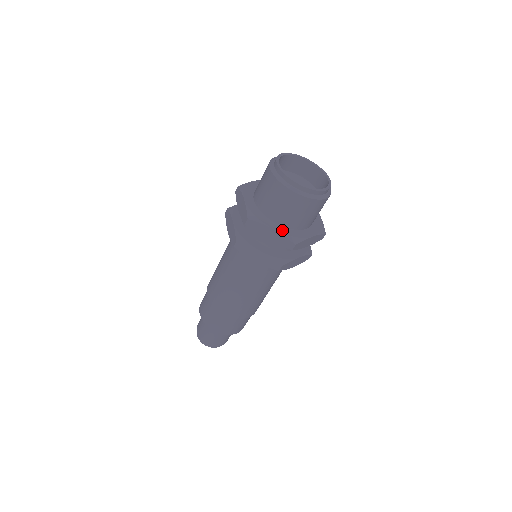
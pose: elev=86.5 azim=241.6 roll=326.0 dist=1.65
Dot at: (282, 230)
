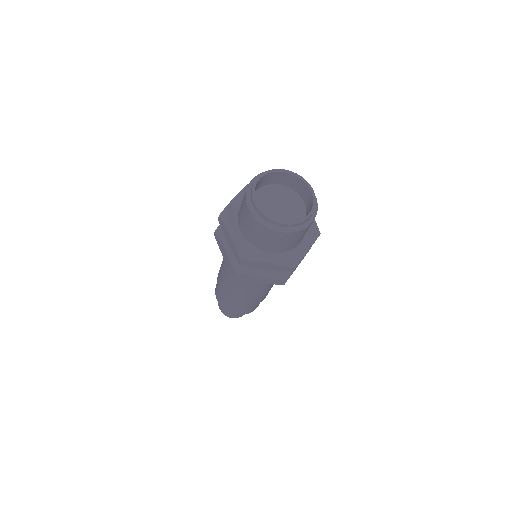
Dot at: (278, 259)
